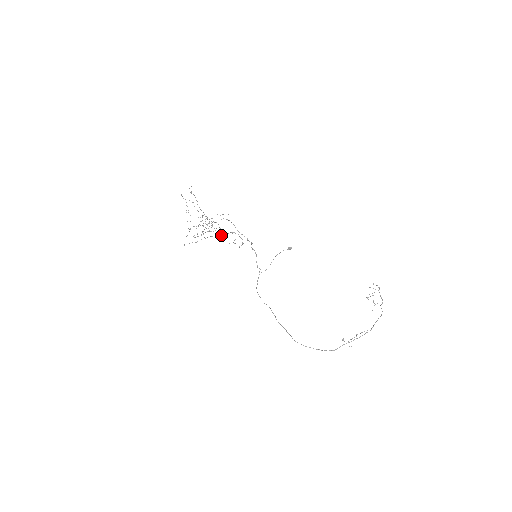
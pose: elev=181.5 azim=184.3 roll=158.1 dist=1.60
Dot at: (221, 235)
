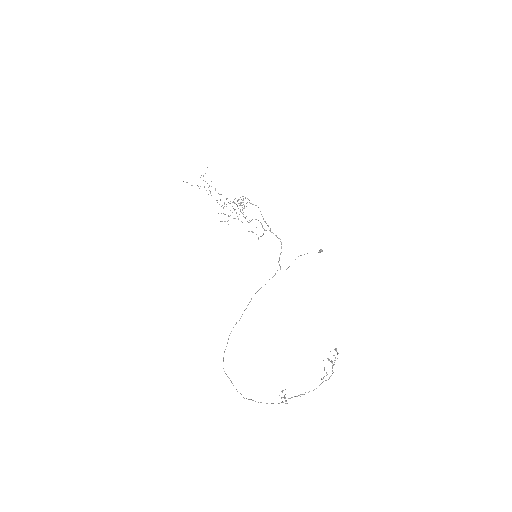
Dot at: occluded
